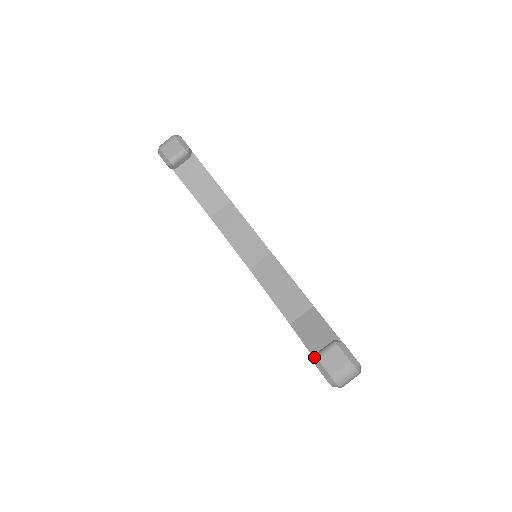
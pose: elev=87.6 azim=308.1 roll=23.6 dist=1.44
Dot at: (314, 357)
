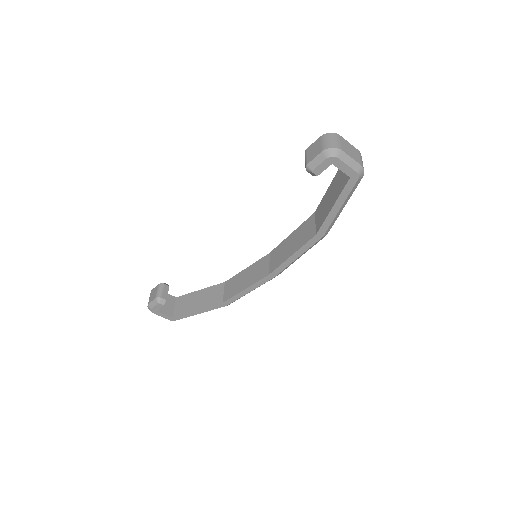
Dot at: (307, 171)
